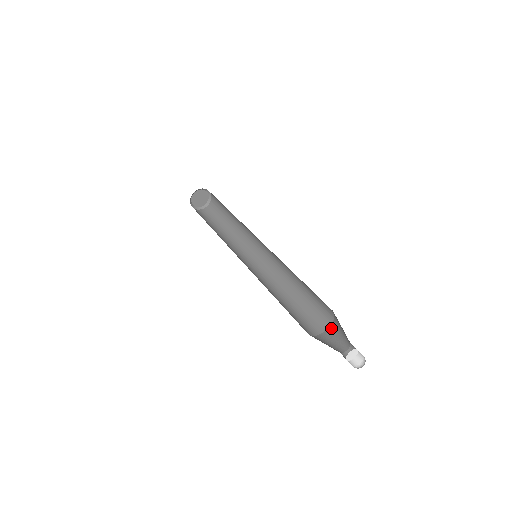
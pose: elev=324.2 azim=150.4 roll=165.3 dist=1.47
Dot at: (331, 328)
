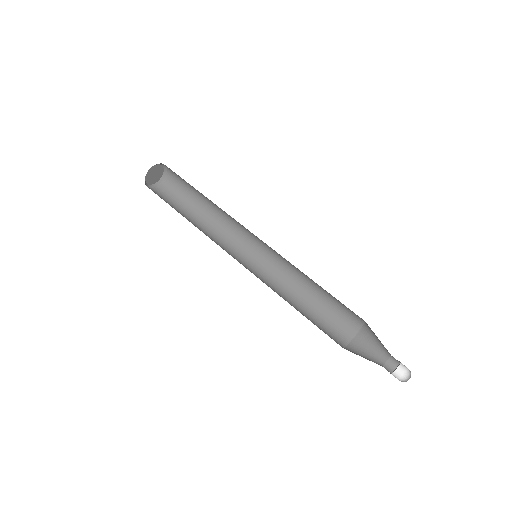
Dot at: (362, 332)
